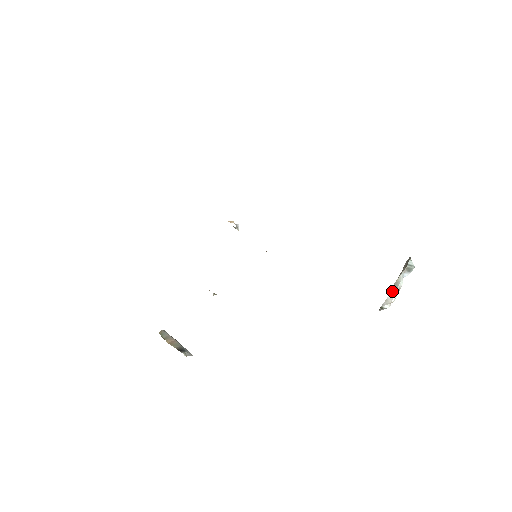
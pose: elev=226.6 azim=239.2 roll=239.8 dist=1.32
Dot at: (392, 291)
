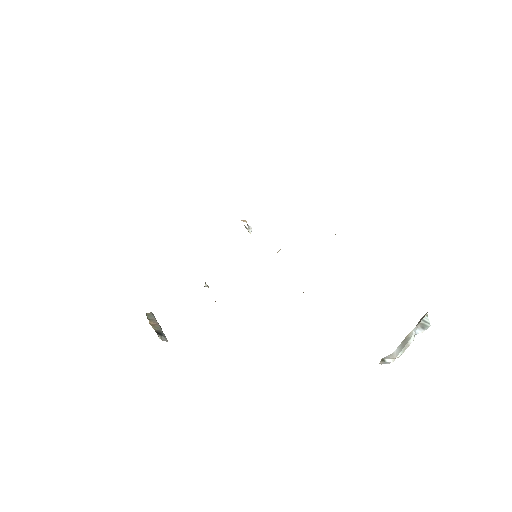
Dot at: (400, 346)
